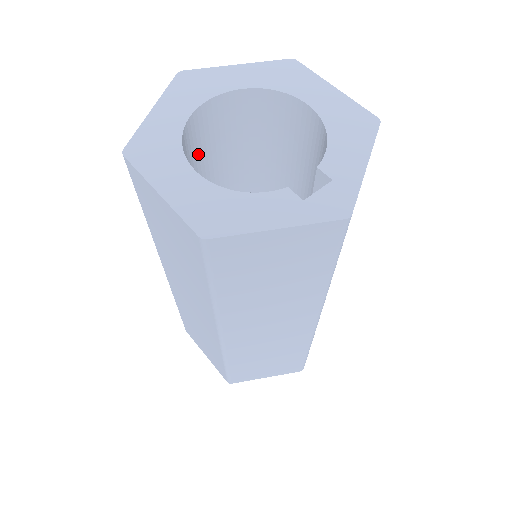
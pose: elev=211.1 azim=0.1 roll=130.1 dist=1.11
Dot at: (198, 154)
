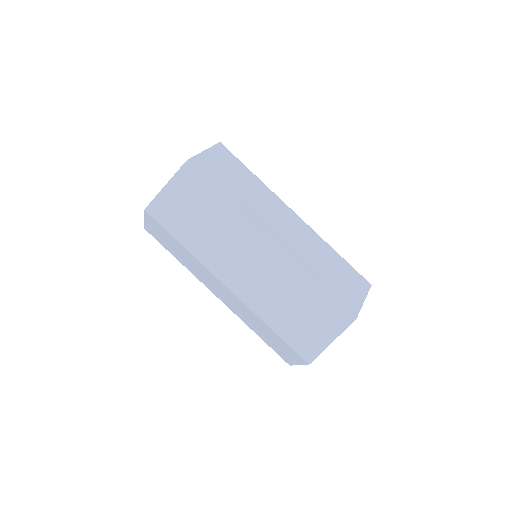
Dot at: occluded
